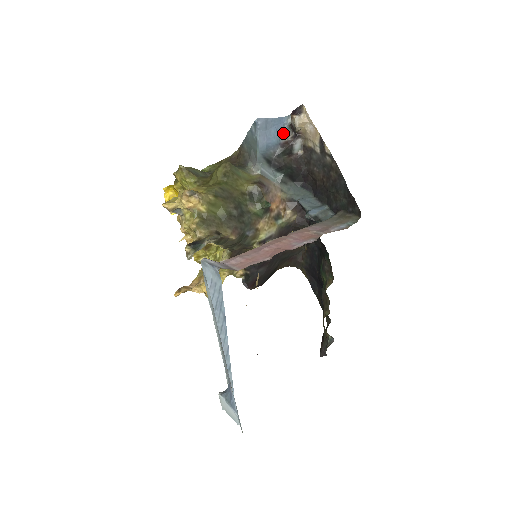
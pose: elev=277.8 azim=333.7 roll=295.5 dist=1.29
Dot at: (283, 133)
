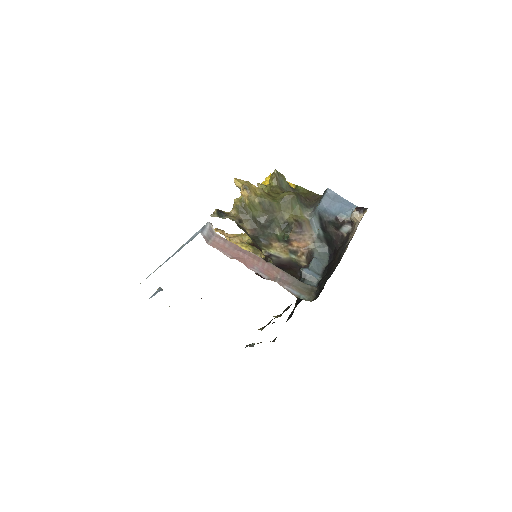
Dot at: (345, 213)
